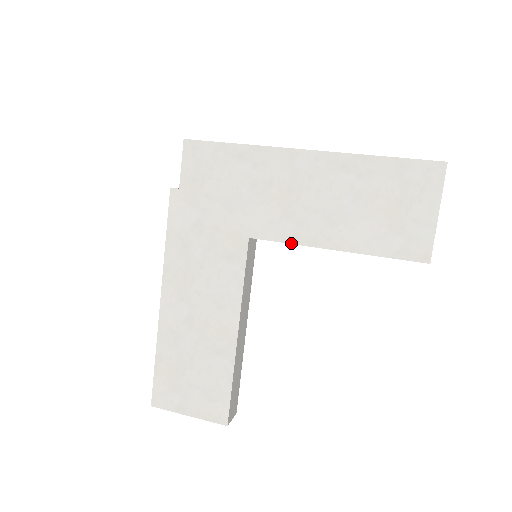
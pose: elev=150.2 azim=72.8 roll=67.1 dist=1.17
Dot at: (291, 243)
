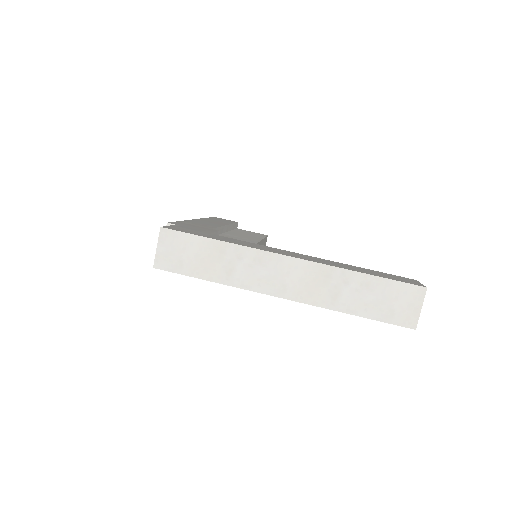
Dot at: occluded
